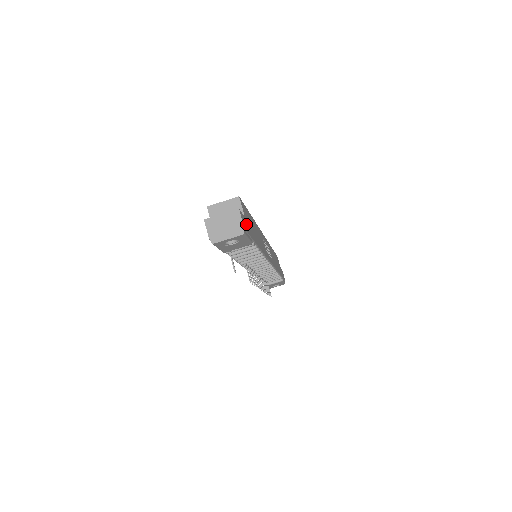
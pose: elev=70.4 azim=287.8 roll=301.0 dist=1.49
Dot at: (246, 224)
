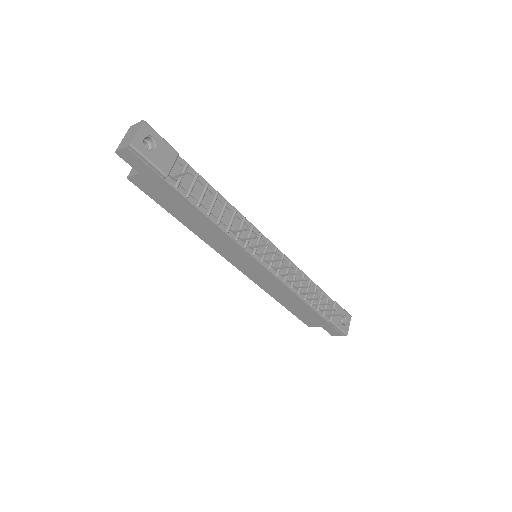
Dot at: occluded
